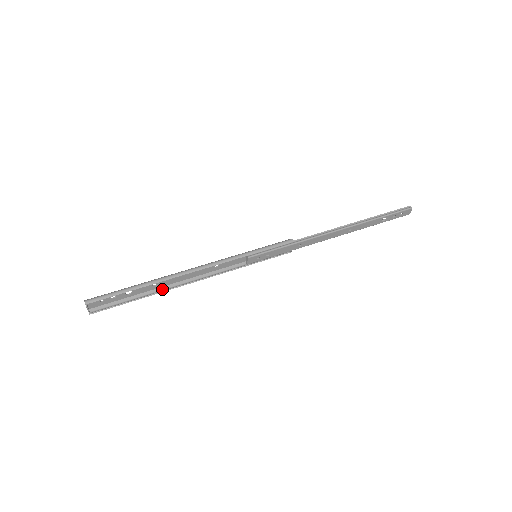
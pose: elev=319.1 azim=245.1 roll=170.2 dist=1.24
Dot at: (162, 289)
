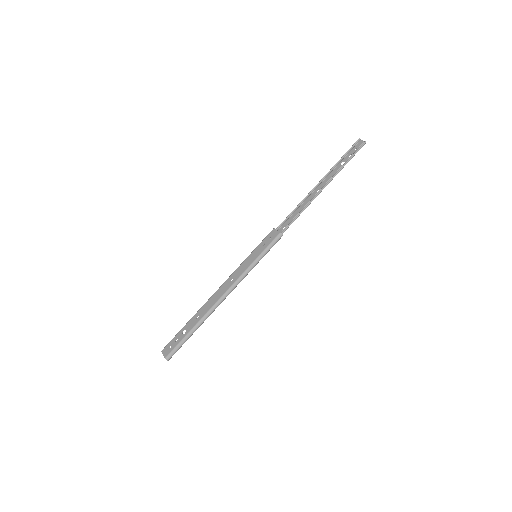
Dot at: (199, 311)
